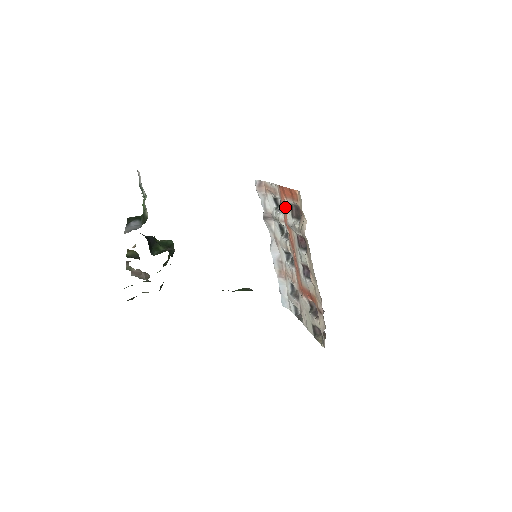
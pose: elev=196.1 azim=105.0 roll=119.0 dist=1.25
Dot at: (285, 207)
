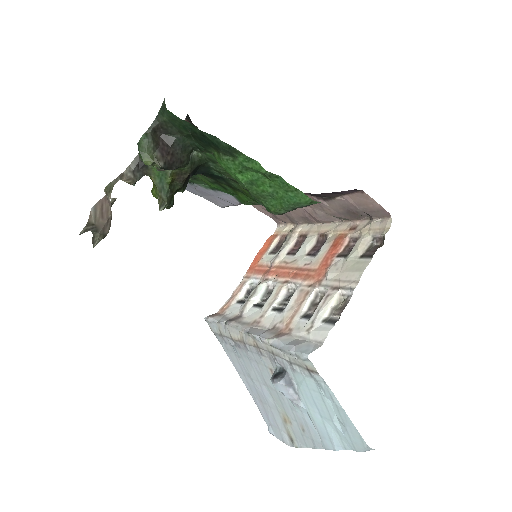
Dot at: (262, 267)
